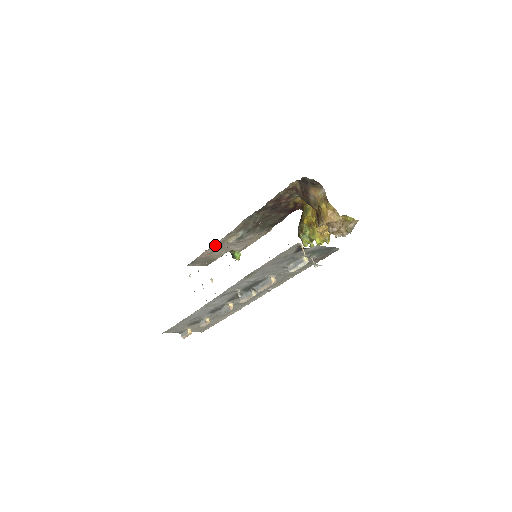
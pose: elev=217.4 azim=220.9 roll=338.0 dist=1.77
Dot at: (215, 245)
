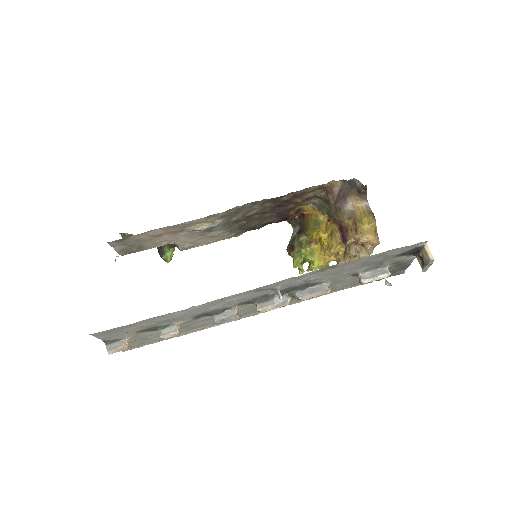
Dot at: (177, 225)
